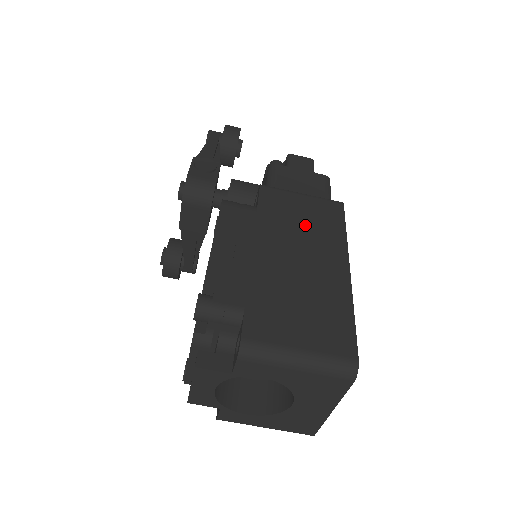
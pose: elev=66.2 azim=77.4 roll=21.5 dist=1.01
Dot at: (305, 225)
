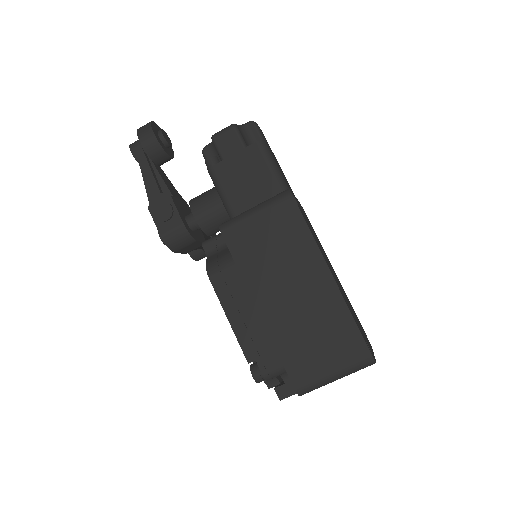
Dot at: (277, 251)
